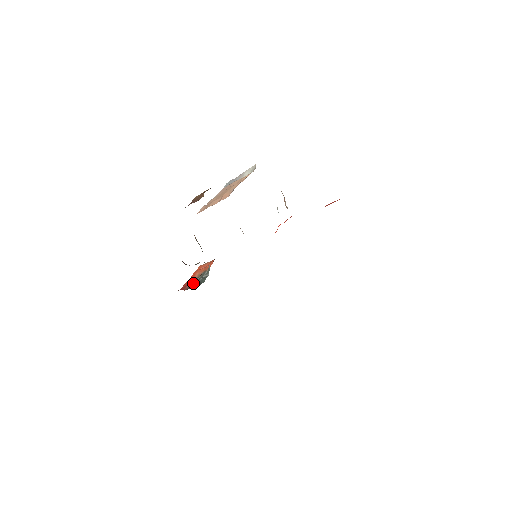
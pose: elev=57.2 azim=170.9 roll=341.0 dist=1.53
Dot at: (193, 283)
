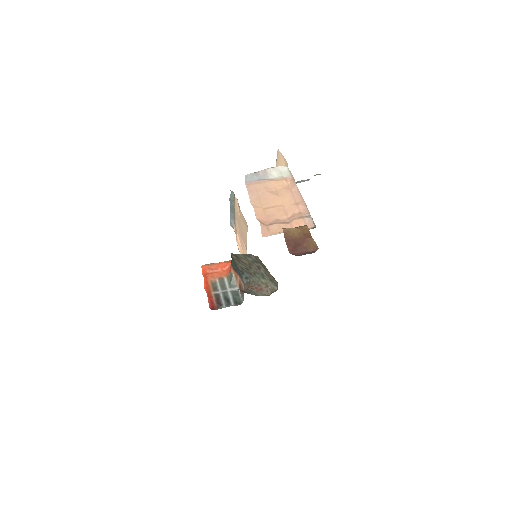
Dot at: (218, 297)
